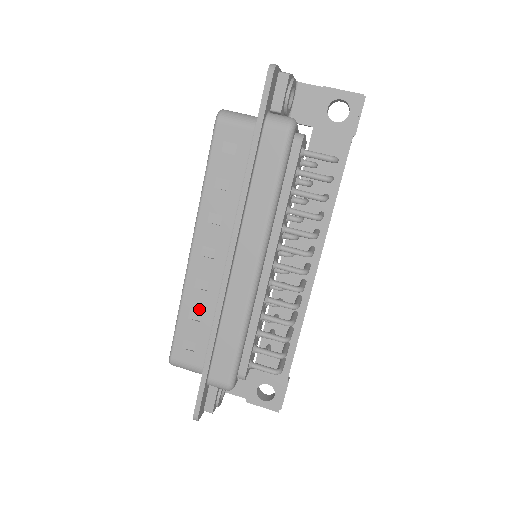
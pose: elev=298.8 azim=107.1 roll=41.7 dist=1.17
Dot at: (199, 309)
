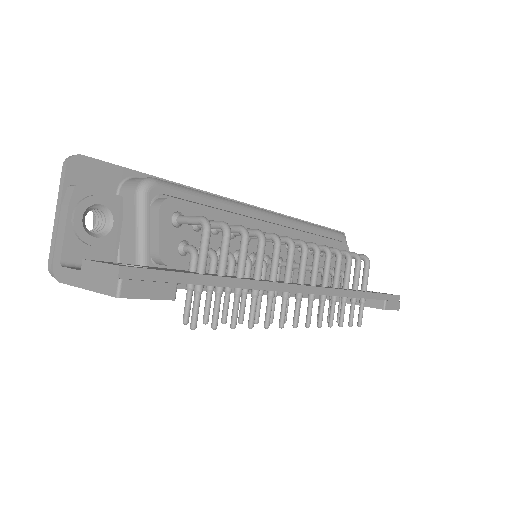
Dot at: occluded
